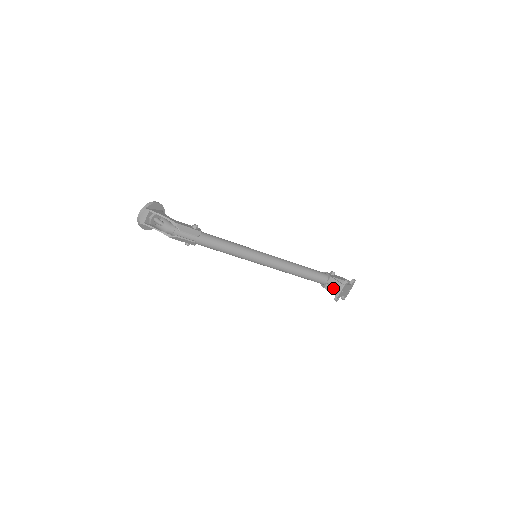
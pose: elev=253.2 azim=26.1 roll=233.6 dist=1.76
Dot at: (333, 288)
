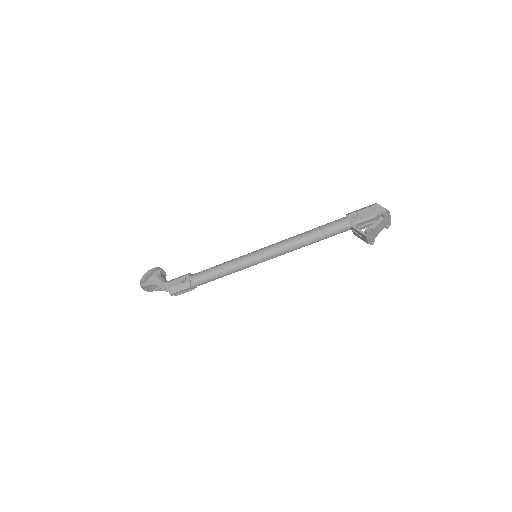
Dot at: (359, 236)
